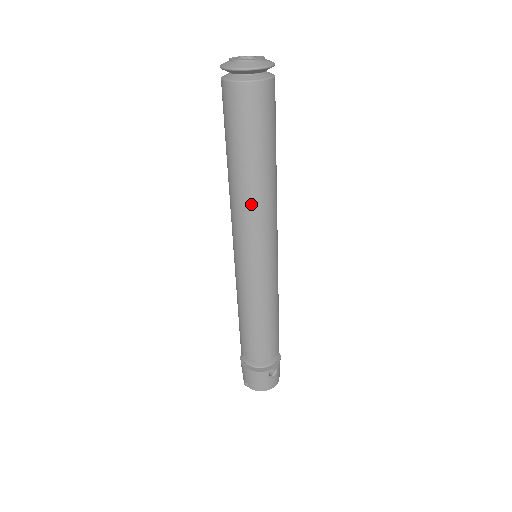
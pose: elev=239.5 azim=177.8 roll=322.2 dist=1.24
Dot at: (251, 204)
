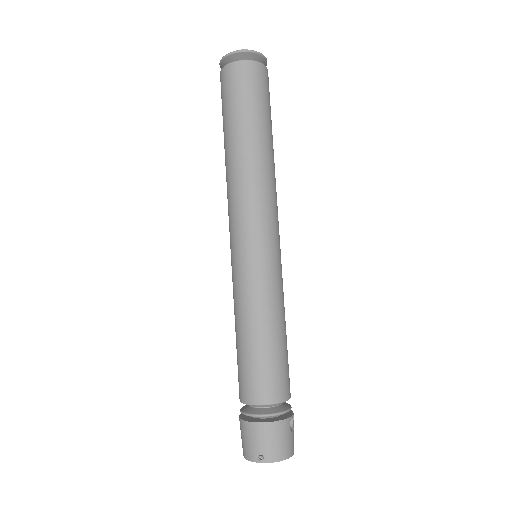
Dot at: (264, 176)
